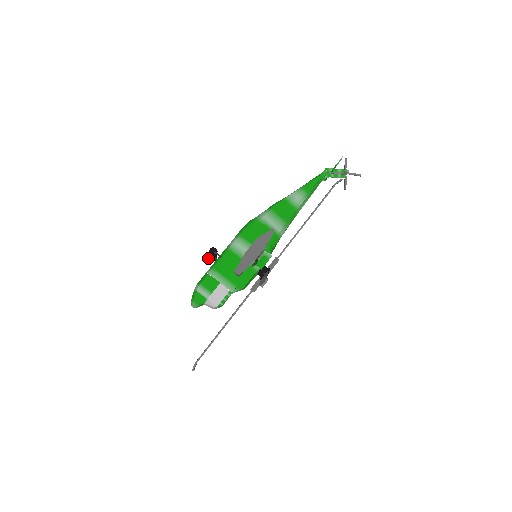
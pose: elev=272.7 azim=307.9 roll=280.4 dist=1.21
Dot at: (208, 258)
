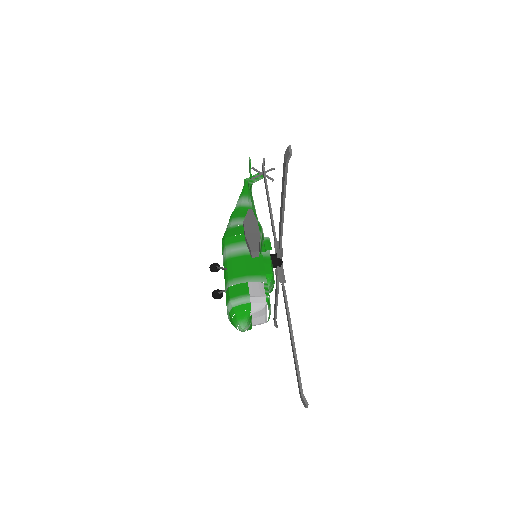
Dot at: occluded
